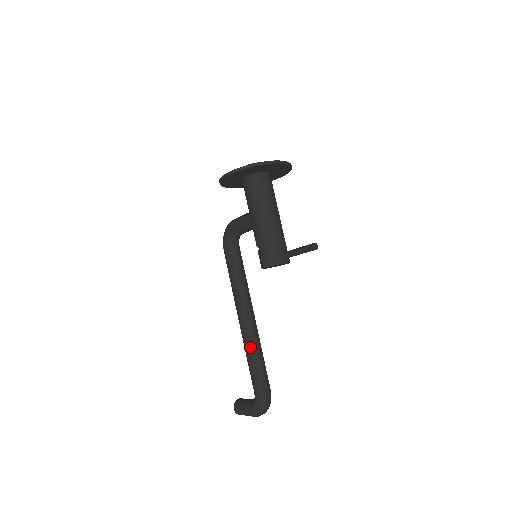
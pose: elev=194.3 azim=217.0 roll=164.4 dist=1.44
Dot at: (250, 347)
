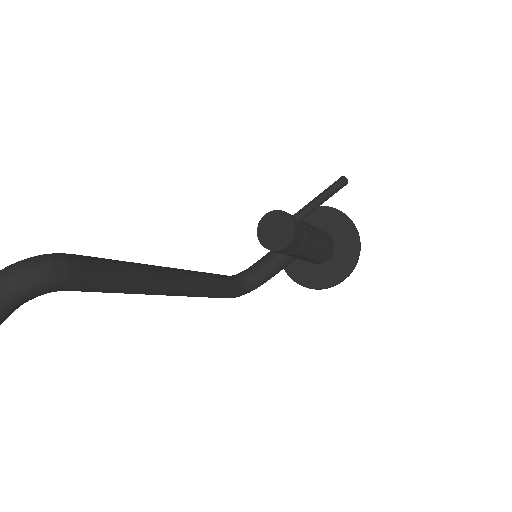
Dot at: (137, 263)
